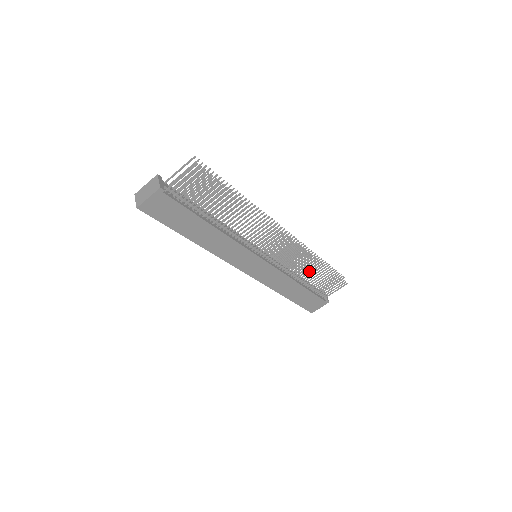
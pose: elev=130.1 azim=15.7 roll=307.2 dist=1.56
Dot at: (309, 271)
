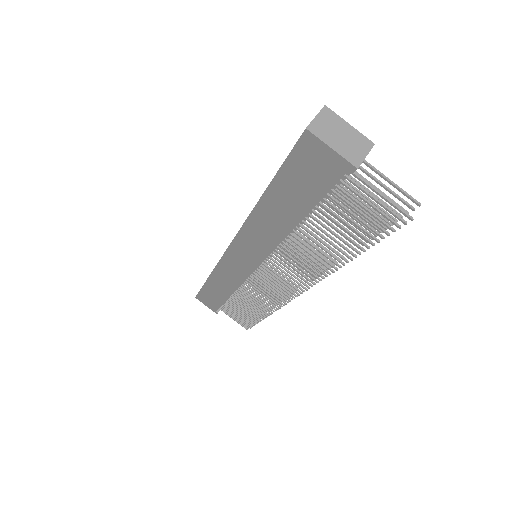
Dot at: occluded
